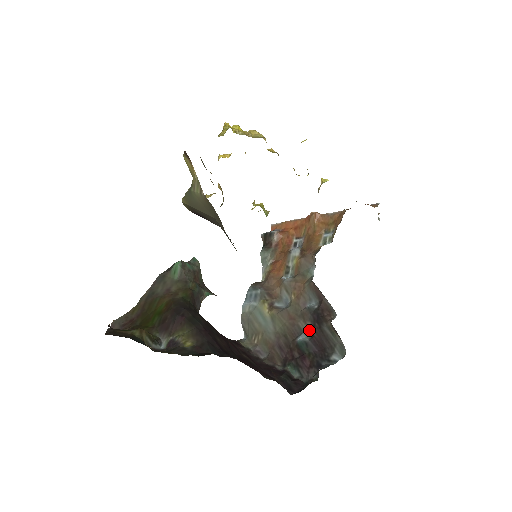
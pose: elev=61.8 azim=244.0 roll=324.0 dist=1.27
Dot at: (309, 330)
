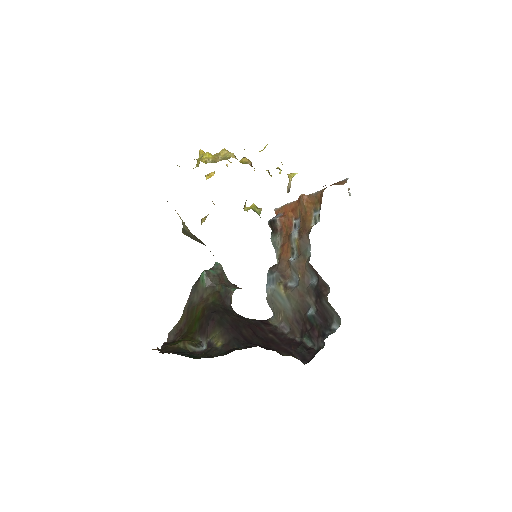
Dot at: (314, 305)
